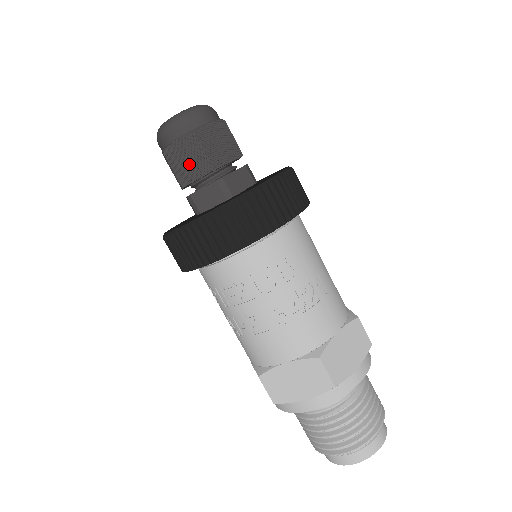
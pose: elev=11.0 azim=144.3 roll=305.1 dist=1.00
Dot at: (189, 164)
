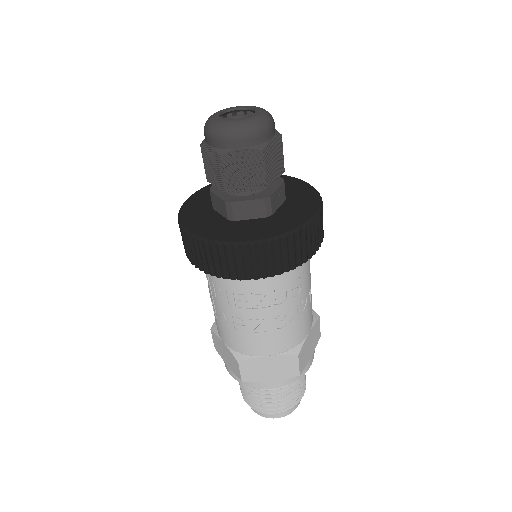
Dot at: (243, 175)
